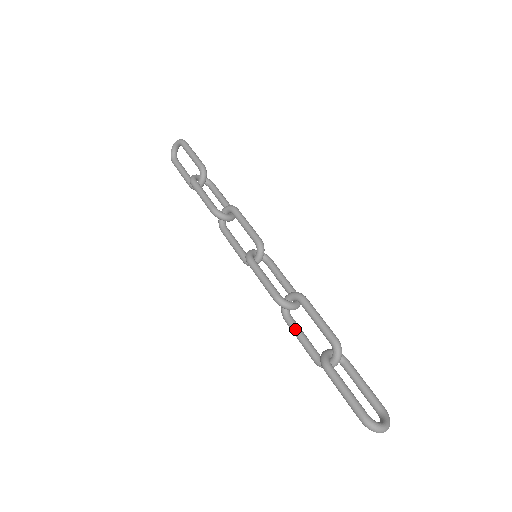
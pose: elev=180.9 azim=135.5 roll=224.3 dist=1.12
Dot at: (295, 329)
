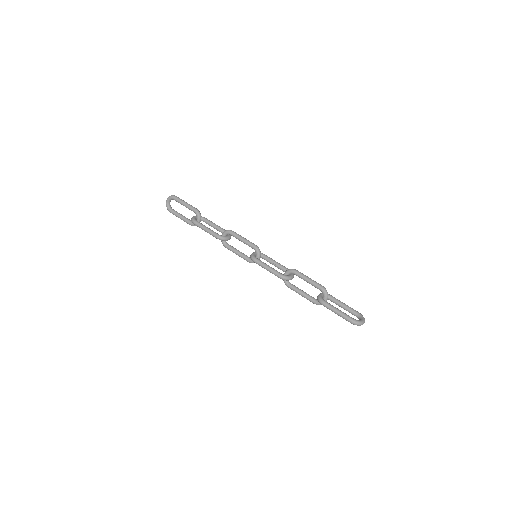
Dot at: (296, 290)
